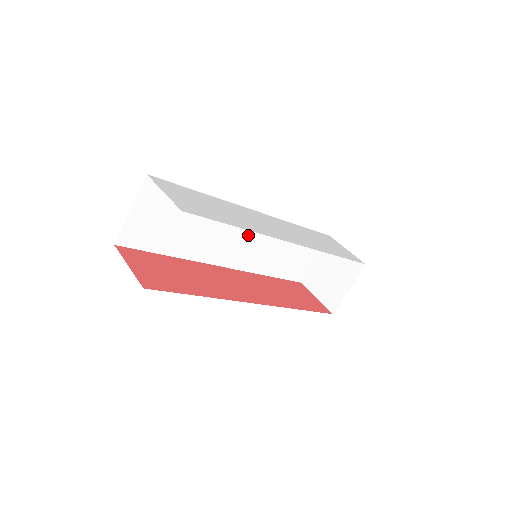
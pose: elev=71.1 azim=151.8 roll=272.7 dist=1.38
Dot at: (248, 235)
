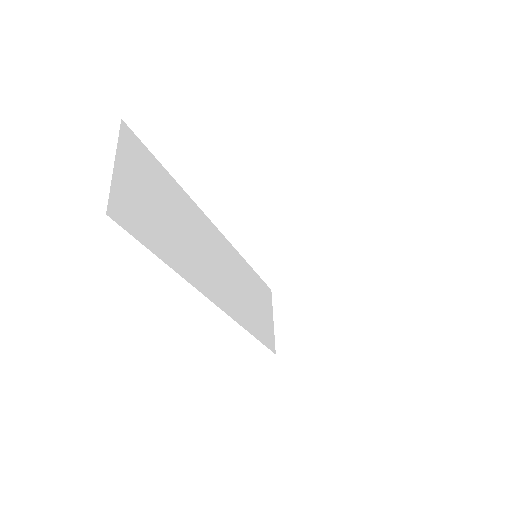
Dot at: (221, 262)
